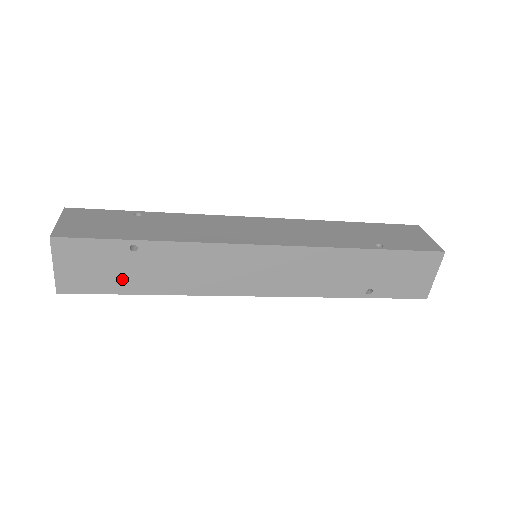
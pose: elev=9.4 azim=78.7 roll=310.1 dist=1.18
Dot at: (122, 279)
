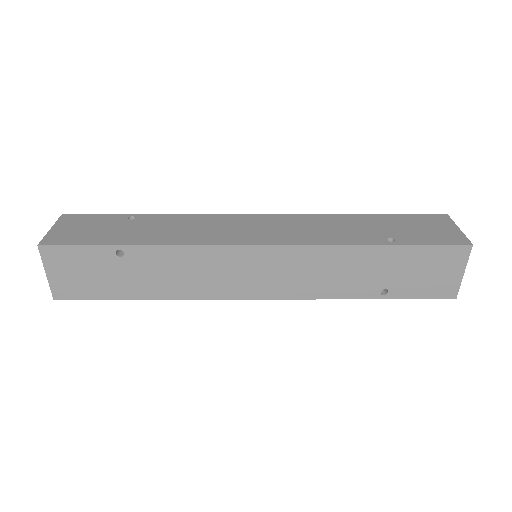
Dot at: (114, 285)
